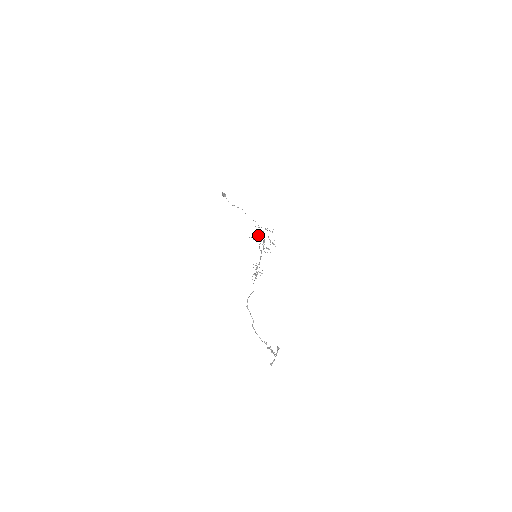
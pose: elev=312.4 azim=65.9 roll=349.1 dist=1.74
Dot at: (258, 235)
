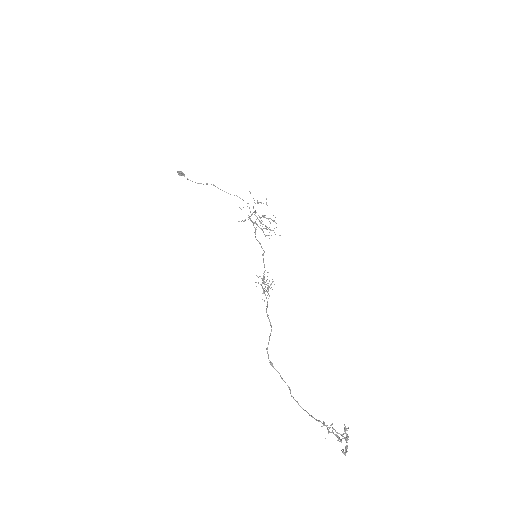
Dot at: (248, 217)
